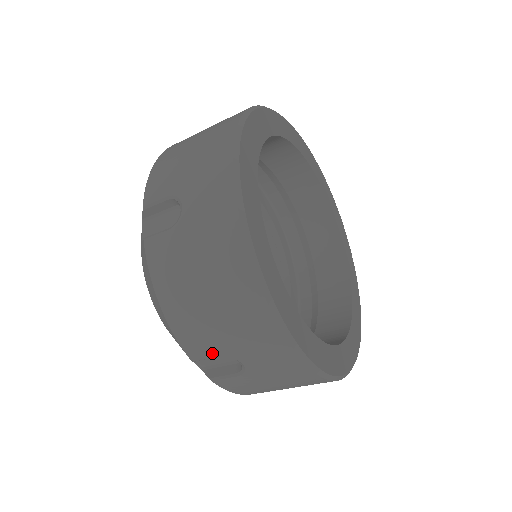
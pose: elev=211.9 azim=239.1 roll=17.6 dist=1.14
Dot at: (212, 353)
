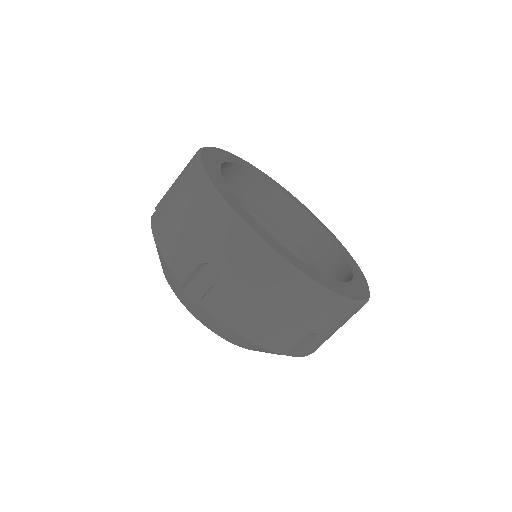
Dot at: (191, 263)
